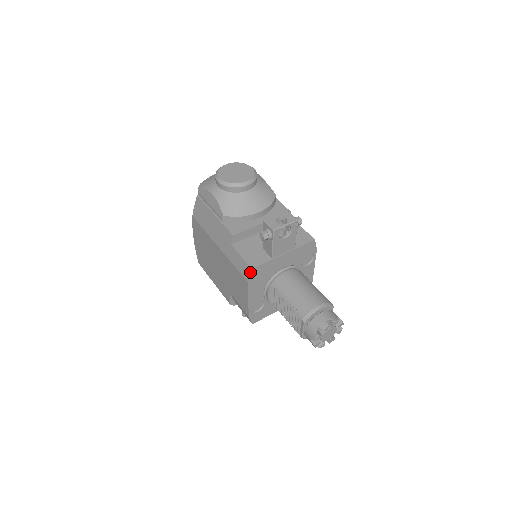
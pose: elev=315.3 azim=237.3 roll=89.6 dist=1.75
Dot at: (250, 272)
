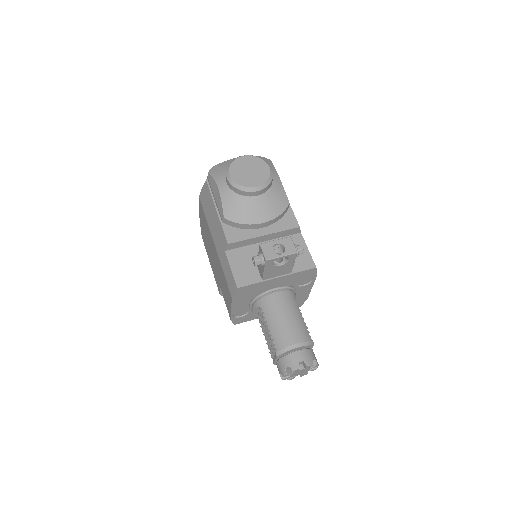
Dot at: (235, 290)
